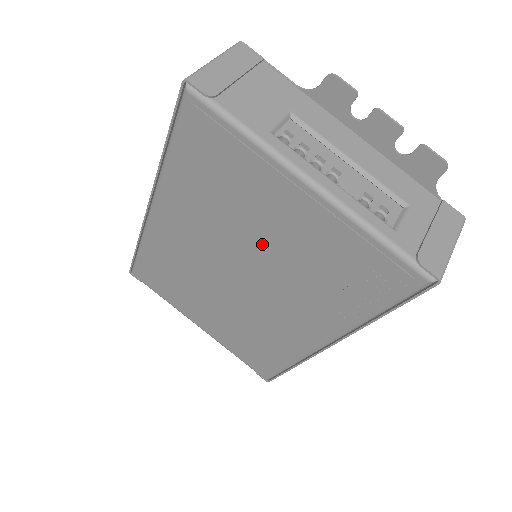
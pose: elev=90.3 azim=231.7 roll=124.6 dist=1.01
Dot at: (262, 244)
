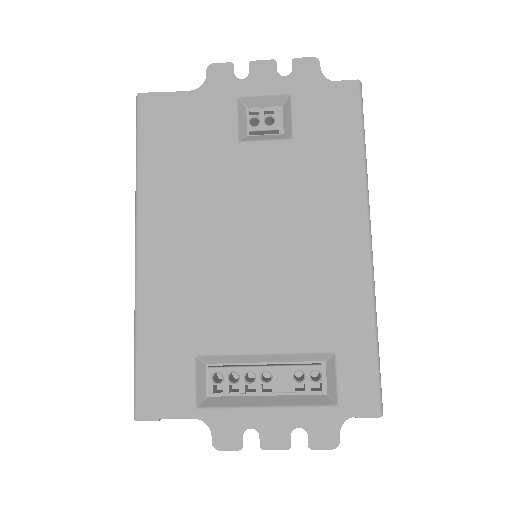
Dot at: occluded
